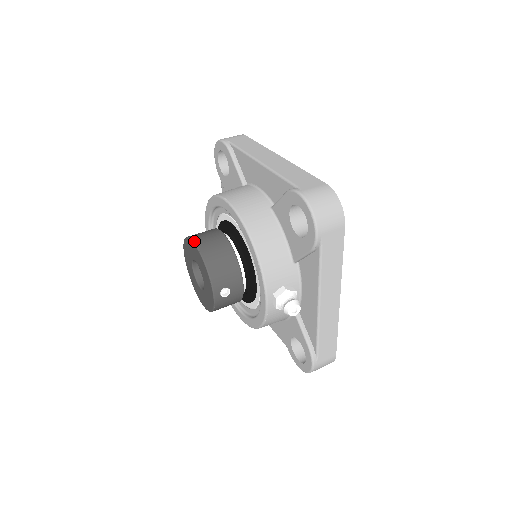
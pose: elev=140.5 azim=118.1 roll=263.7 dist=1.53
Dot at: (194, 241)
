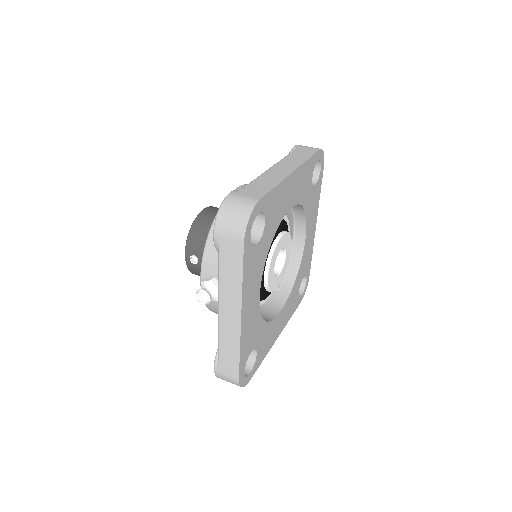
Dot at: (204, 209)
